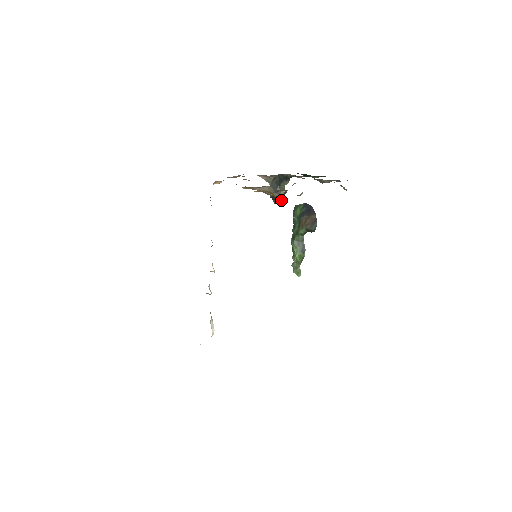
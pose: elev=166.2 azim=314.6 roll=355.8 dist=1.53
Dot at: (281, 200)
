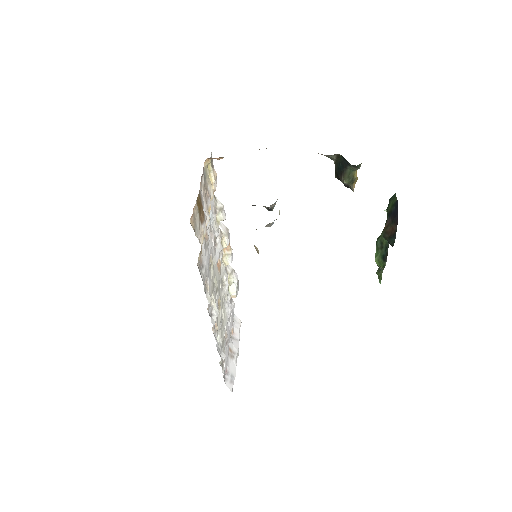
Dot at: (350, 187)
